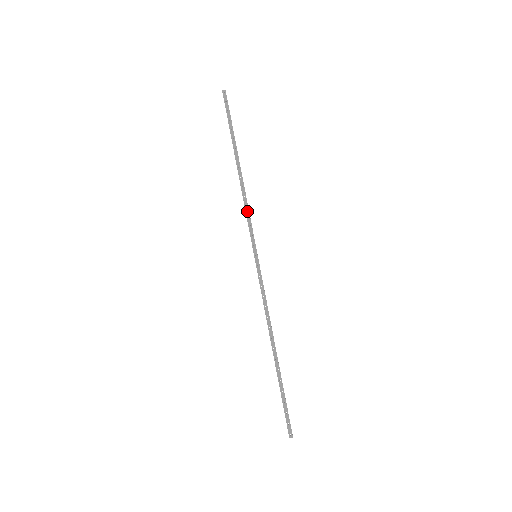
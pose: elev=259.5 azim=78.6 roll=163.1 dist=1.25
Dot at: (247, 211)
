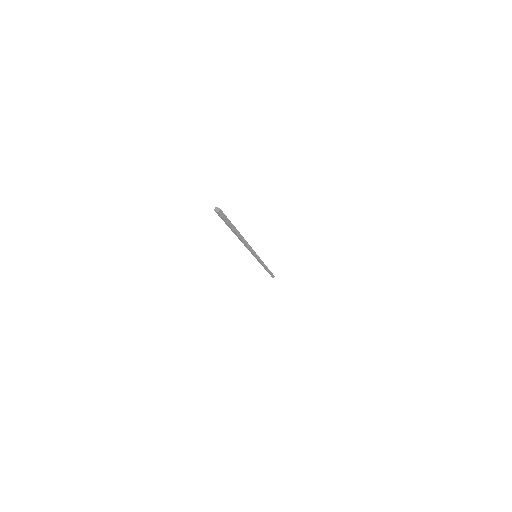
Dot at: (262, 262)
